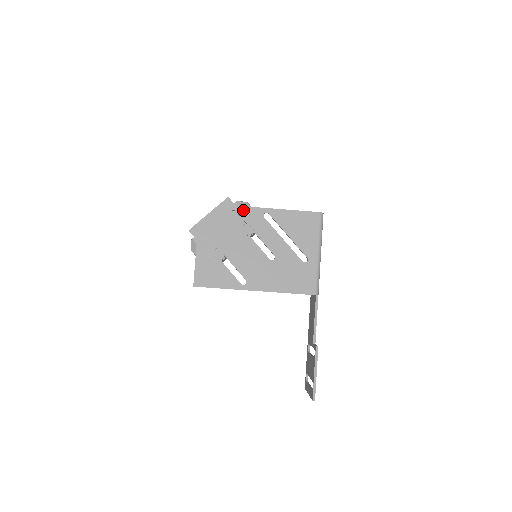
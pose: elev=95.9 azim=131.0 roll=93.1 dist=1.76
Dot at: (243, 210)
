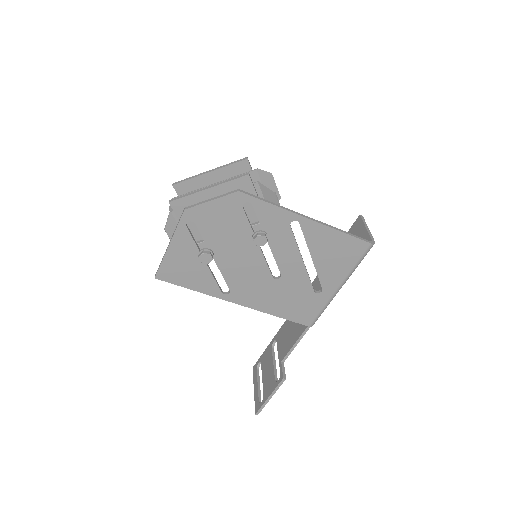
Dot at: (264, 207)
